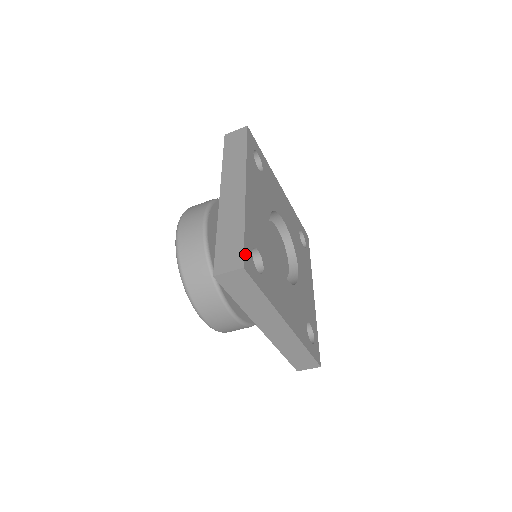
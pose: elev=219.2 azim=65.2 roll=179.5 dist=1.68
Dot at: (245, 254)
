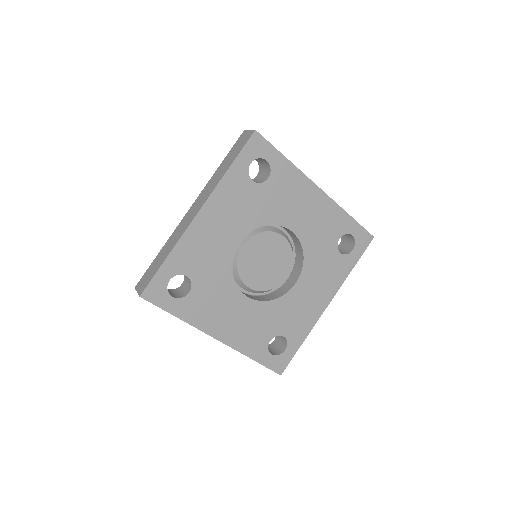
Dot at: (272, 368)
